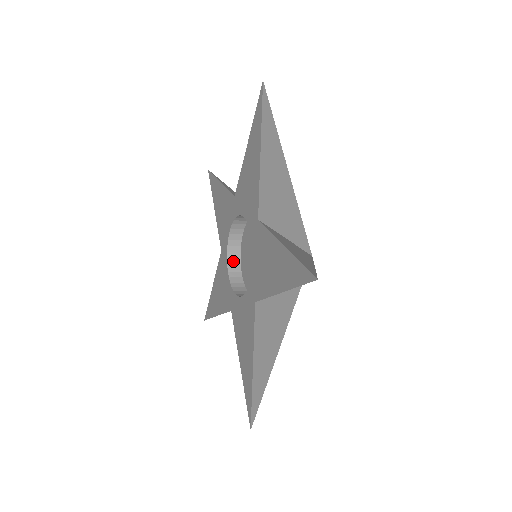
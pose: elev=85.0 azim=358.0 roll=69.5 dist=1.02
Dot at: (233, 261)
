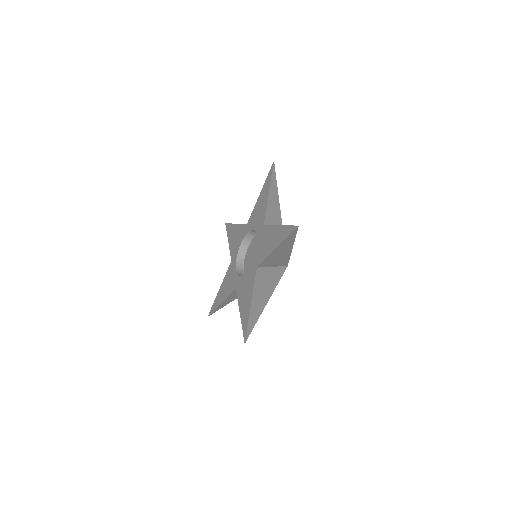
Dot at: (239, 264)
